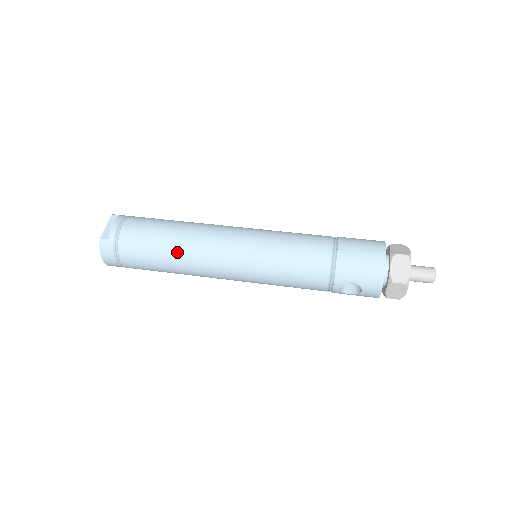
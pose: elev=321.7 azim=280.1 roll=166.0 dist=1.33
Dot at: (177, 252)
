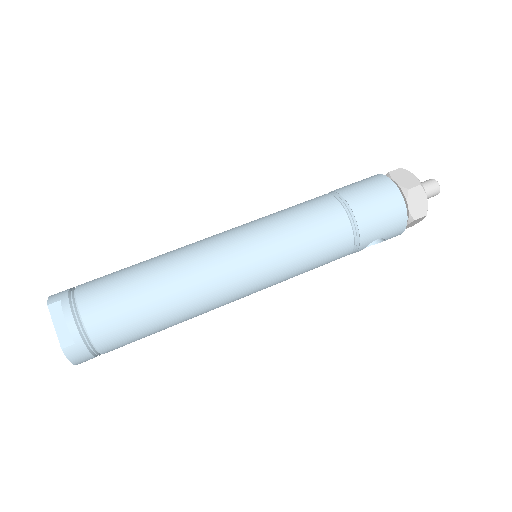
Dot at: (176, 310)
